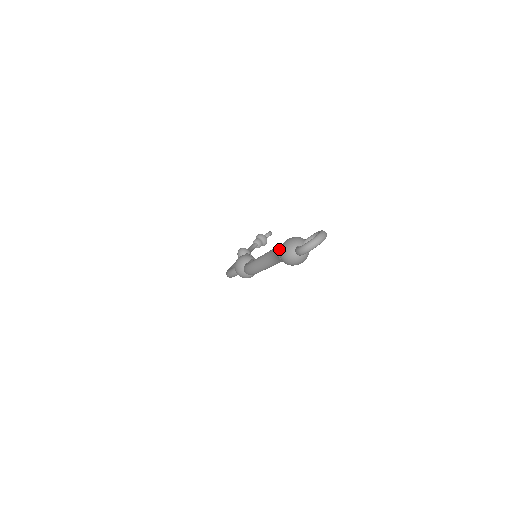
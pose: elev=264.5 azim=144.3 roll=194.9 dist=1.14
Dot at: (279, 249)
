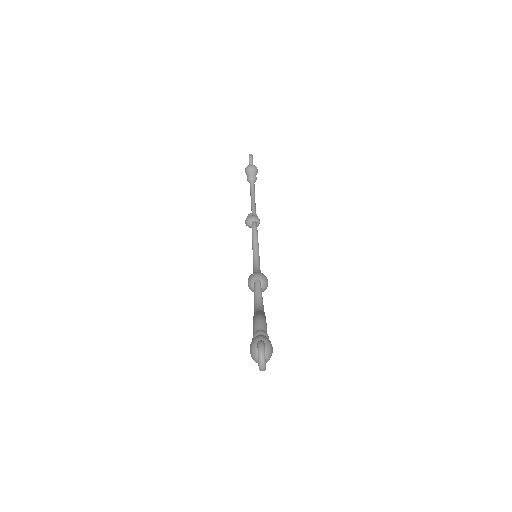
Dot at: occluded
